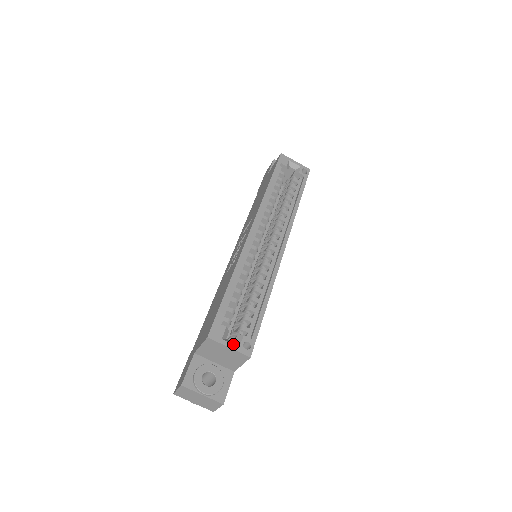
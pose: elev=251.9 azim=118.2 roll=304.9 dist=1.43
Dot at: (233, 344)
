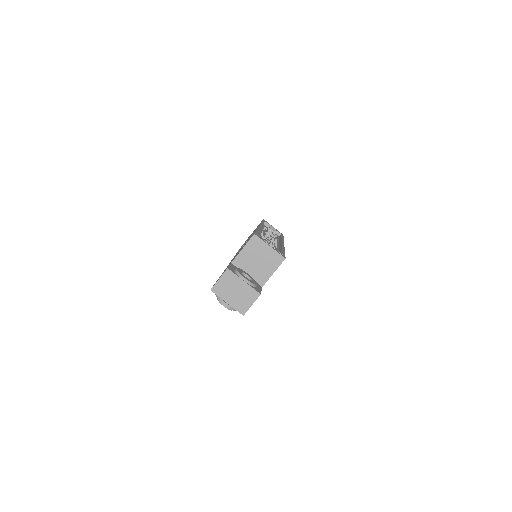
Dot at: (272, 247)
